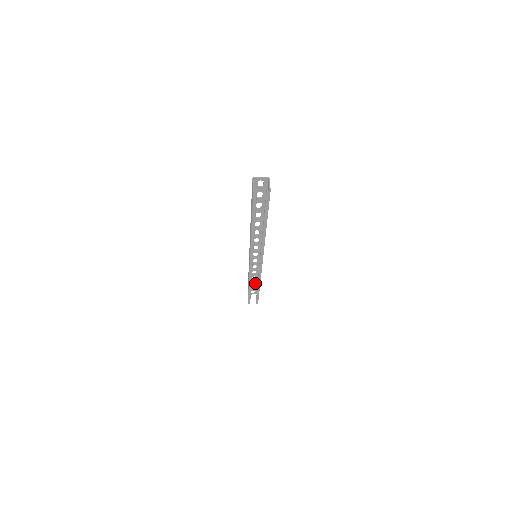
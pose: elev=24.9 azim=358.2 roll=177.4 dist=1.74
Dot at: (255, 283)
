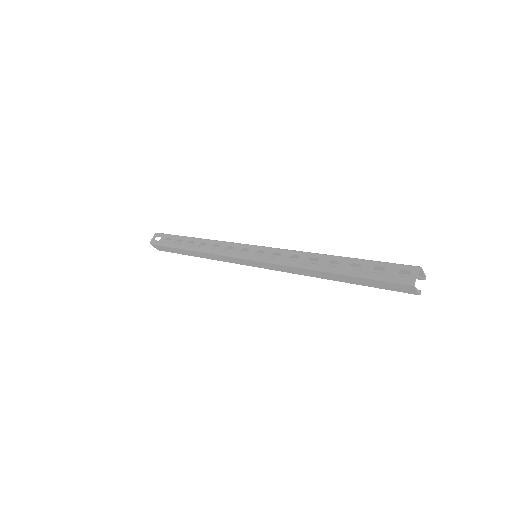
Dot at: occluded
